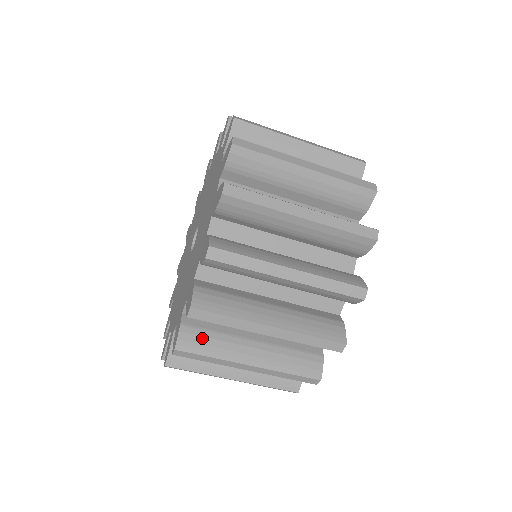
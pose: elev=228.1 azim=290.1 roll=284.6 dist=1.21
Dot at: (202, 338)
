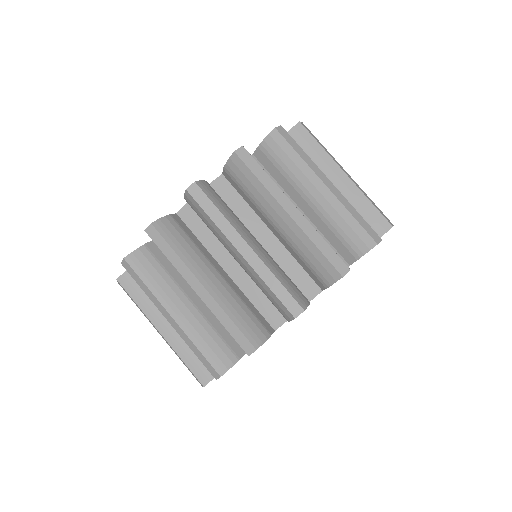
Dot at: (151, 266)
